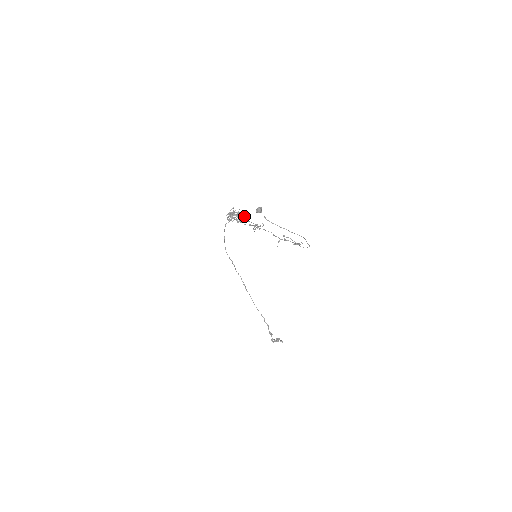
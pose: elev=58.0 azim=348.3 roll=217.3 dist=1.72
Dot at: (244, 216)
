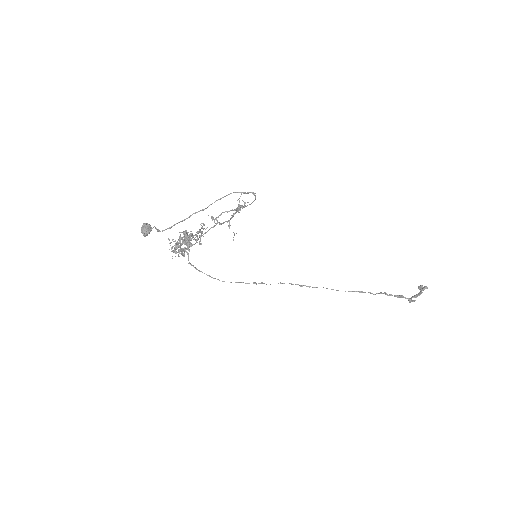
Dot at: occluded
